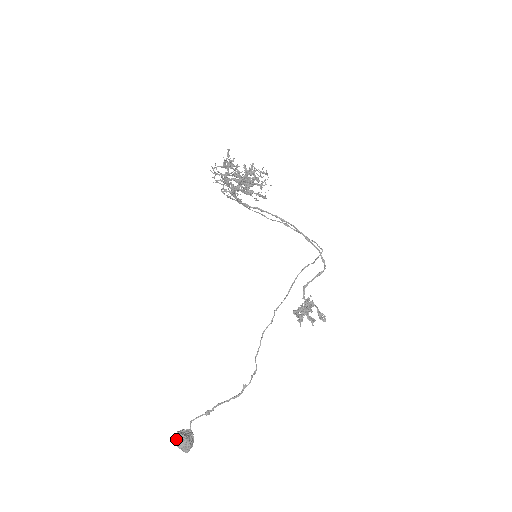
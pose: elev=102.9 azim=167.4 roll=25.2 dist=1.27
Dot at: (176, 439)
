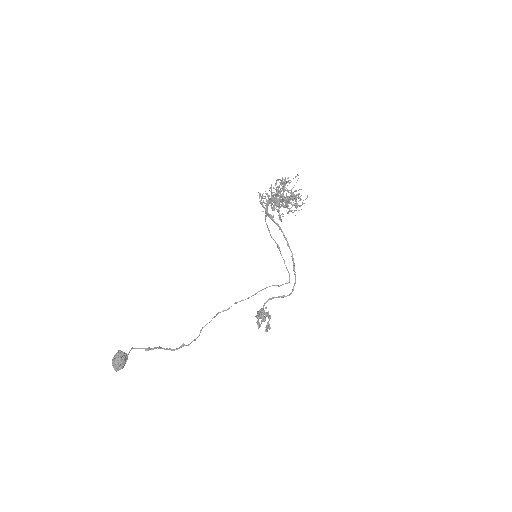
Dot at: (116, 355)
